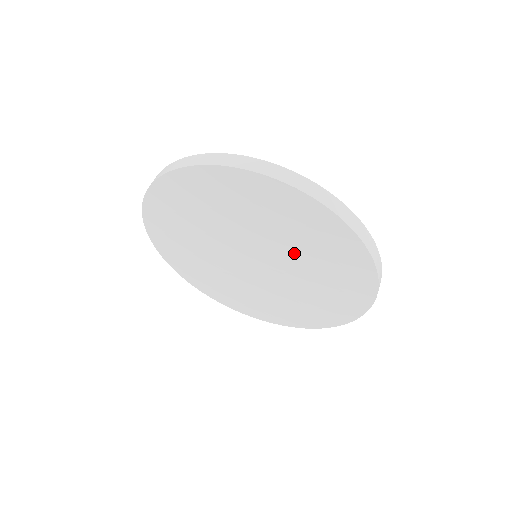
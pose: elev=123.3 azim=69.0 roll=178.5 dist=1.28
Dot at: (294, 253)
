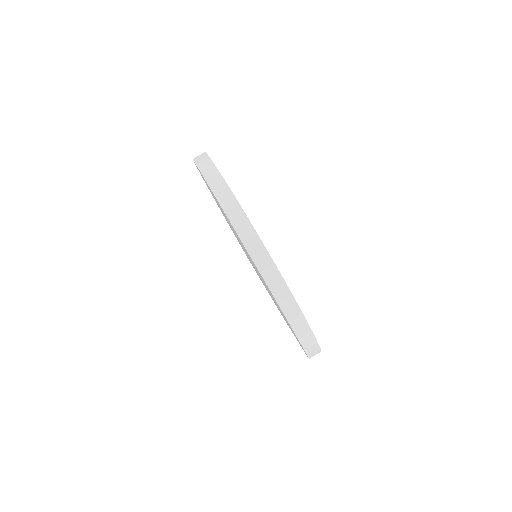
Dot at: occluded
